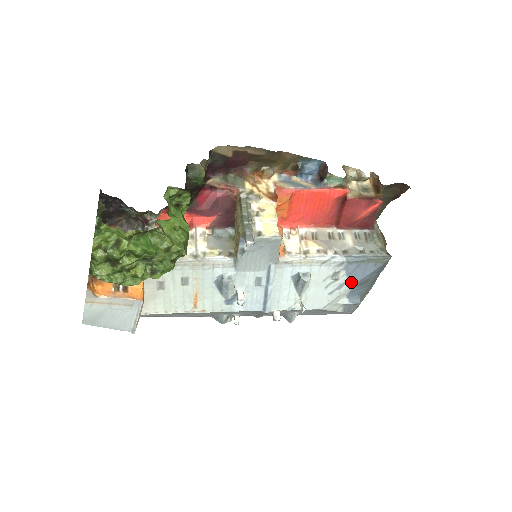
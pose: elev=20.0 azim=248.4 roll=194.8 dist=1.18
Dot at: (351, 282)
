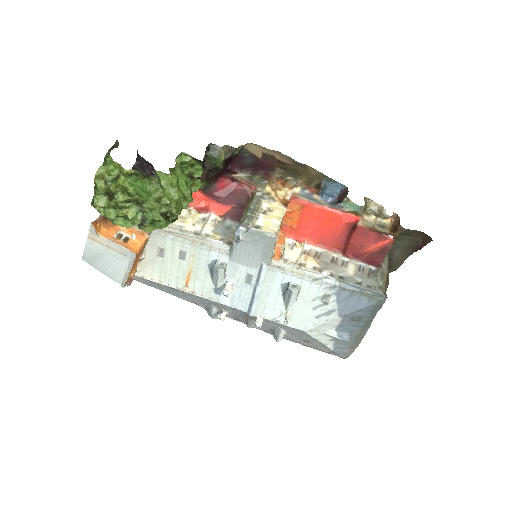
Dot at: (341, 311)
